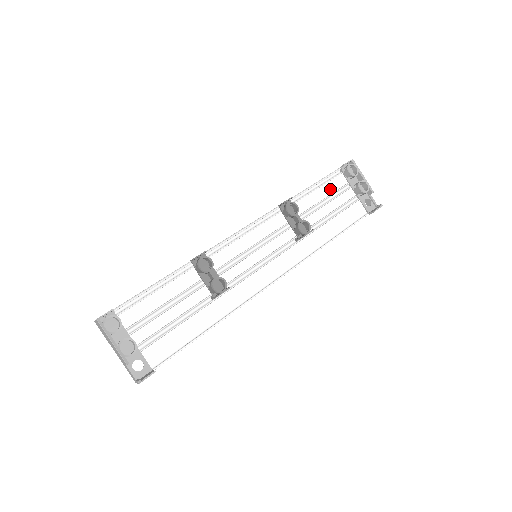
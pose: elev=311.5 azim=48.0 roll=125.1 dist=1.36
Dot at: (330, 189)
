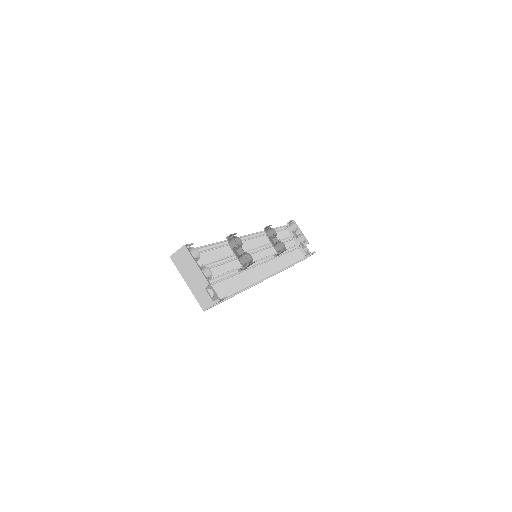
Dot at: (283, 235)
